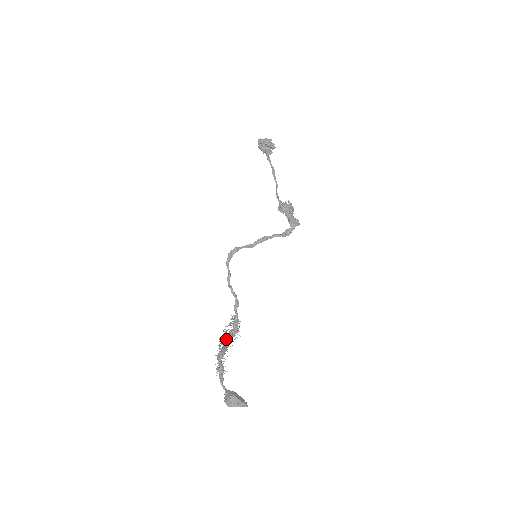
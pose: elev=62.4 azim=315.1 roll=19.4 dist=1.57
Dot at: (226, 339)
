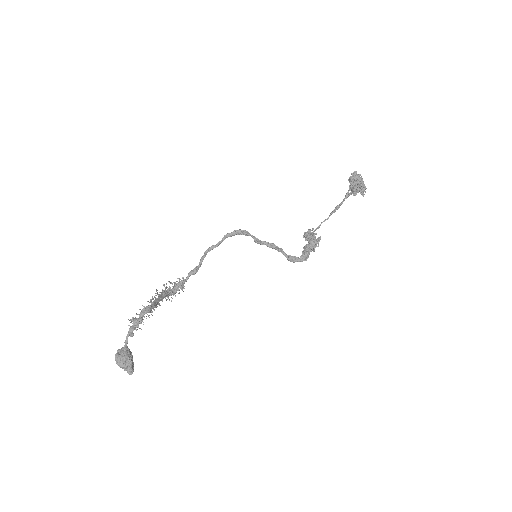
Dot at: (161, 295)
